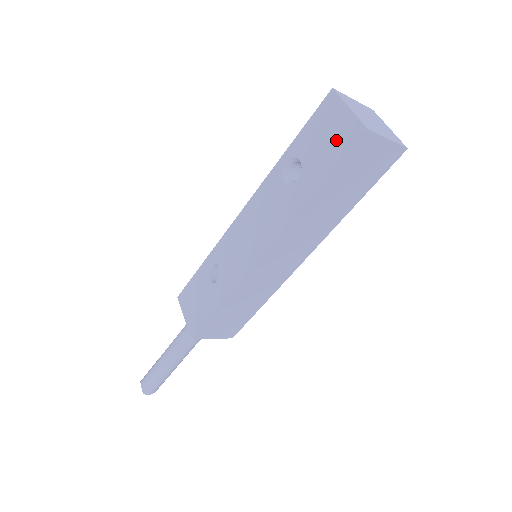
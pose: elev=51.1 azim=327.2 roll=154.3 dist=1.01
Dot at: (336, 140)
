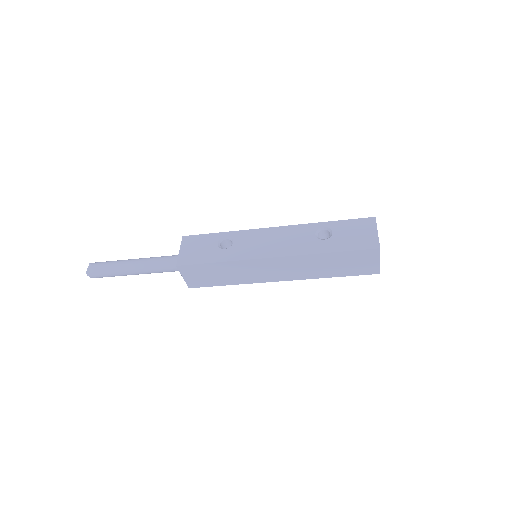
Dot at: (360, 240)
